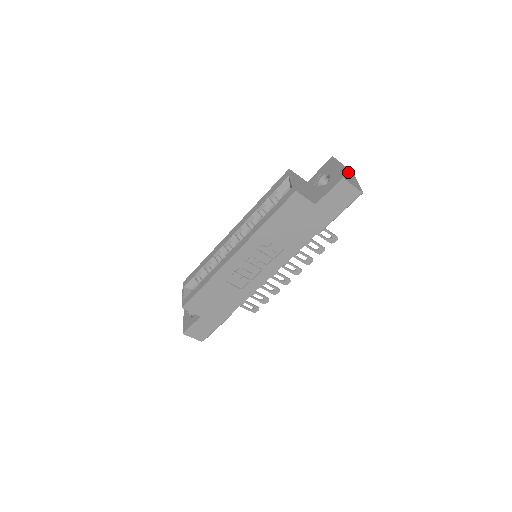
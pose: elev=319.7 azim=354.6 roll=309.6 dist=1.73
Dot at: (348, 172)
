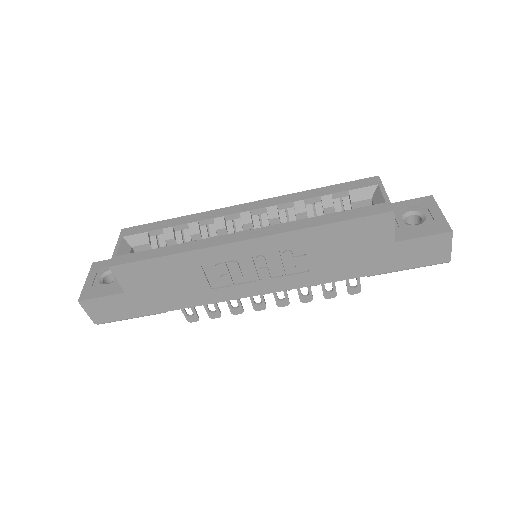
Dot at: occluded
